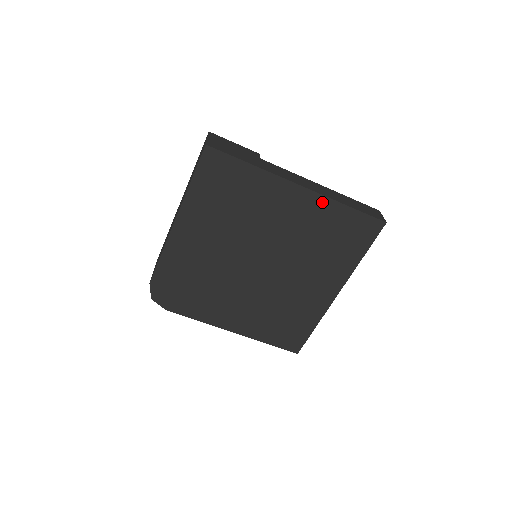
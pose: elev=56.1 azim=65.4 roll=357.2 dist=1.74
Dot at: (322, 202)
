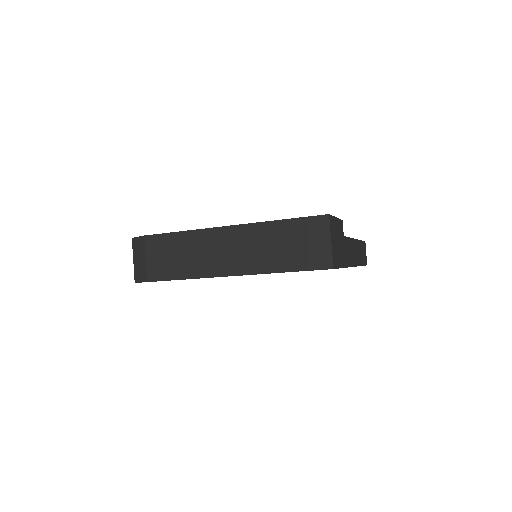
Dot at: occluded
